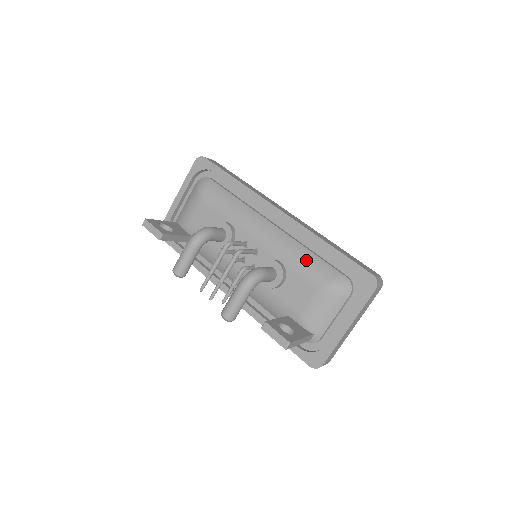
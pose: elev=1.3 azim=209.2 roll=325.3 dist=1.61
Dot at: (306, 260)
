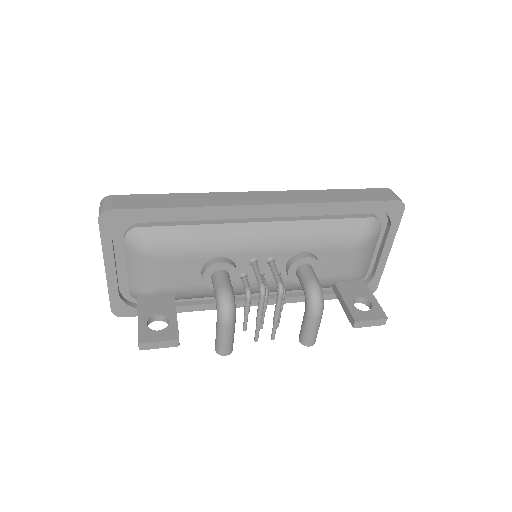
Dot at: (329, 232)
